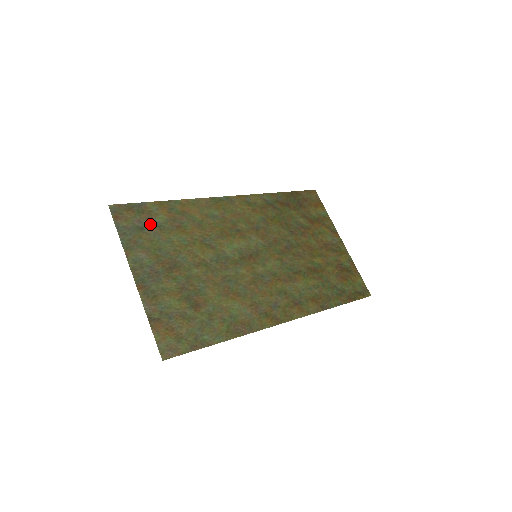
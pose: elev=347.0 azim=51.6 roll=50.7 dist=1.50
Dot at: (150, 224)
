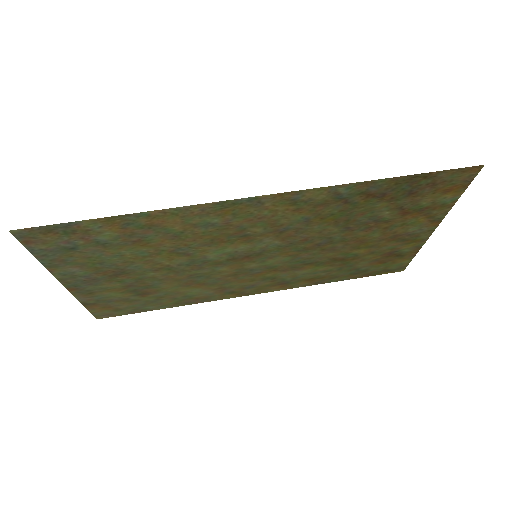
Dot at: (87, 243)
